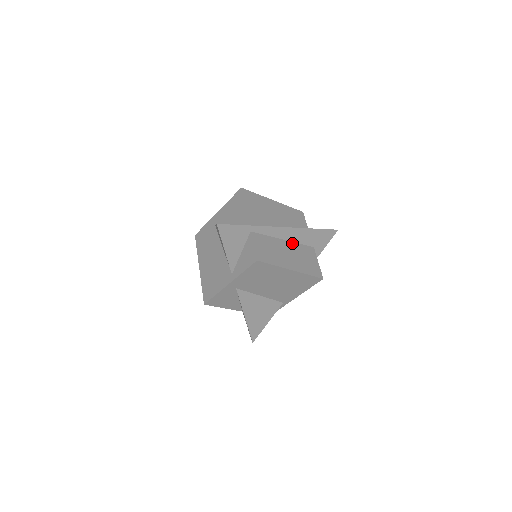
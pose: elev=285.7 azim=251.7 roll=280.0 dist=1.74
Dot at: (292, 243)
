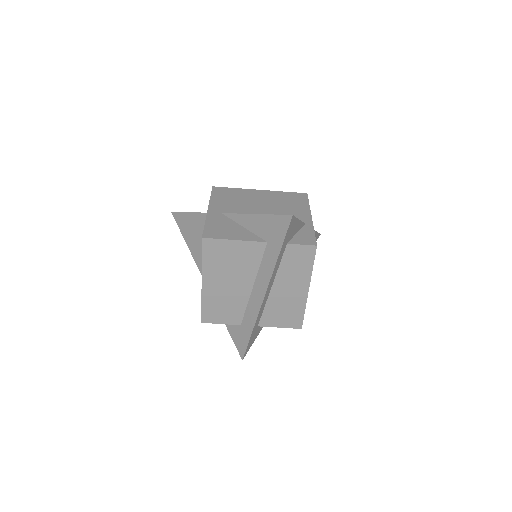
Dot at: occluded
